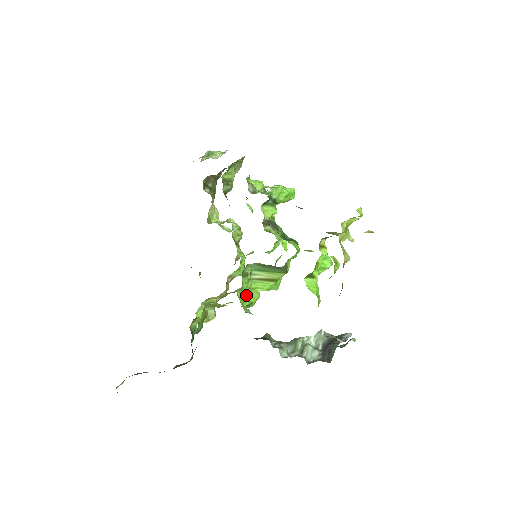
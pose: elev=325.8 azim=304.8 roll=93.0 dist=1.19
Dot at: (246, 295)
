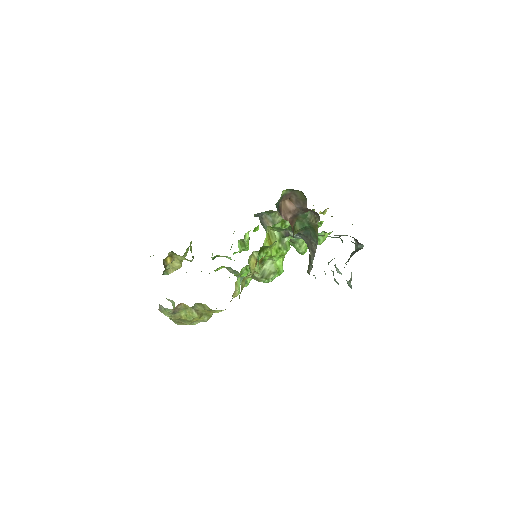
Dot at: occluded
